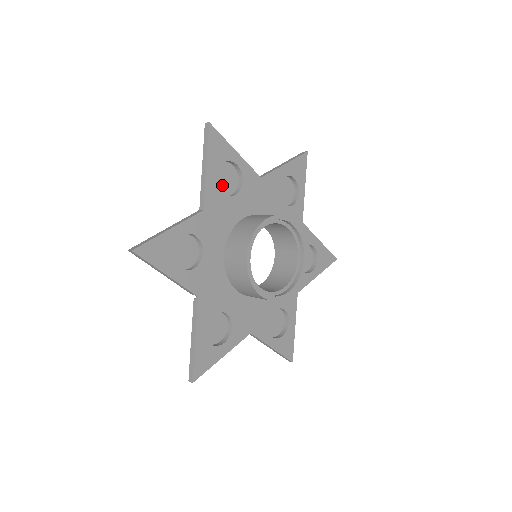
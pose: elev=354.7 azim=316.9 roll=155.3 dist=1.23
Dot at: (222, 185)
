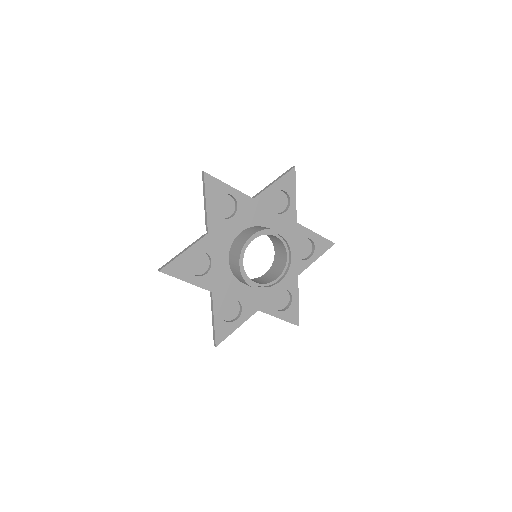
Dot at: (274, 202)
